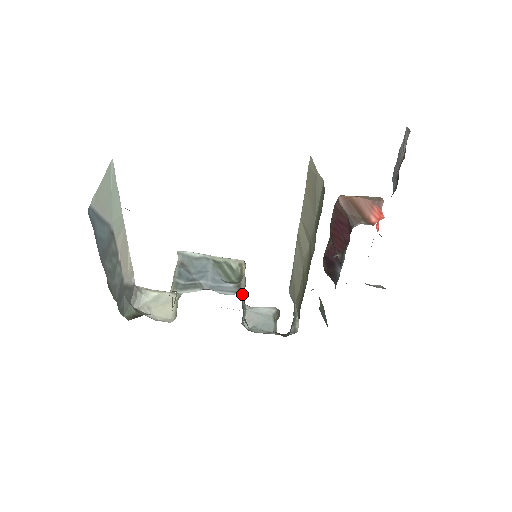
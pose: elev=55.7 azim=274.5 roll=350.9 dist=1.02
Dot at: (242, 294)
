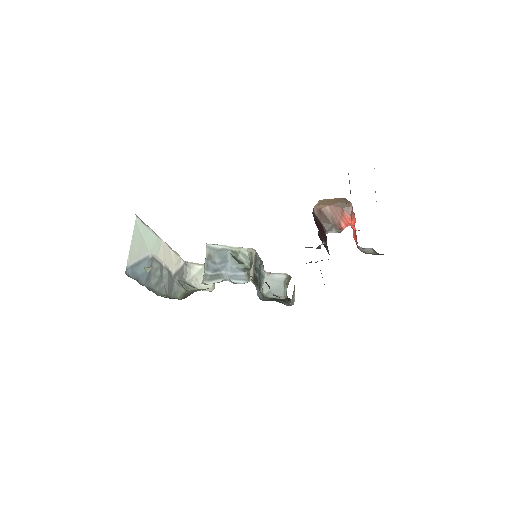
Dot at: (259, 267)
